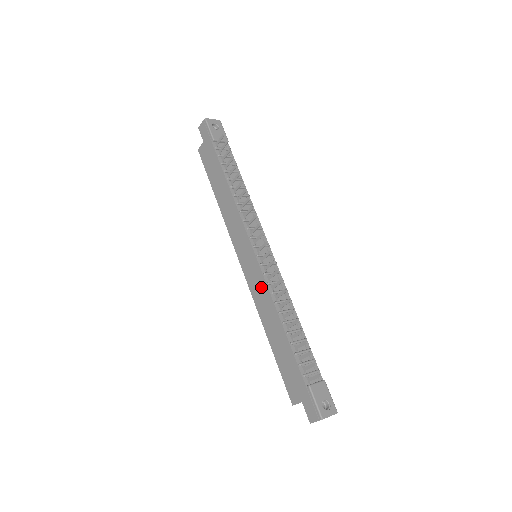
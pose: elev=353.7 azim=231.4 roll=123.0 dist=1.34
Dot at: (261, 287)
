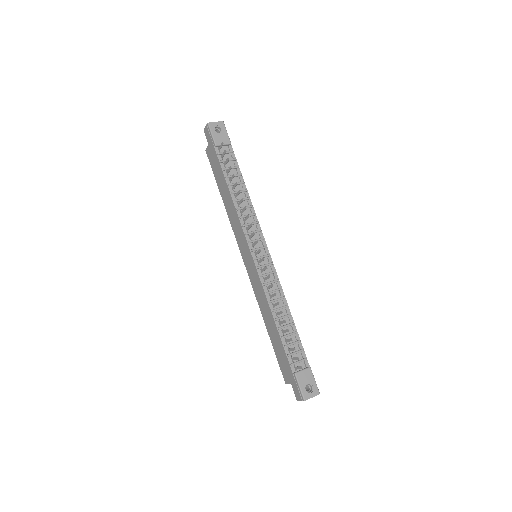
Dot at: (259, 286)
